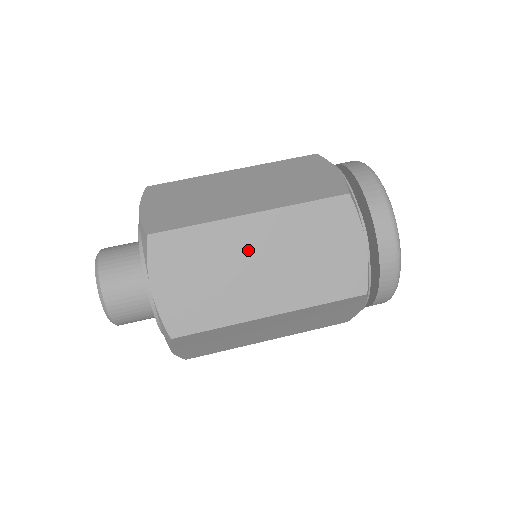
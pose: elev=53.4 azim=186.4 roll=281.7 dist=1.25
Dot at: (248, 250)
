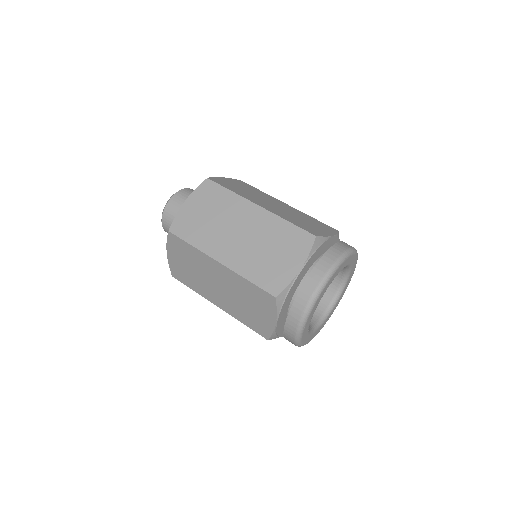
Dot at: (241, 221)
